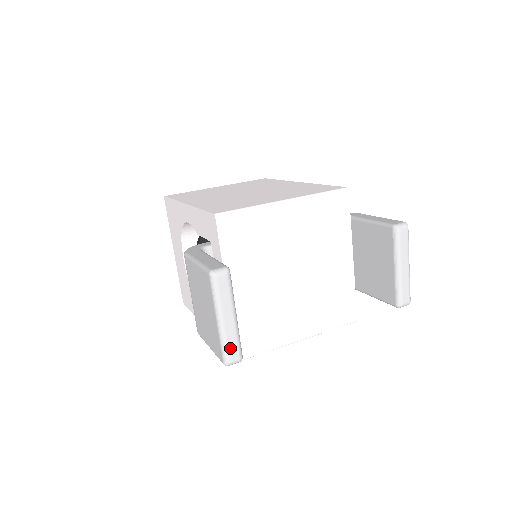
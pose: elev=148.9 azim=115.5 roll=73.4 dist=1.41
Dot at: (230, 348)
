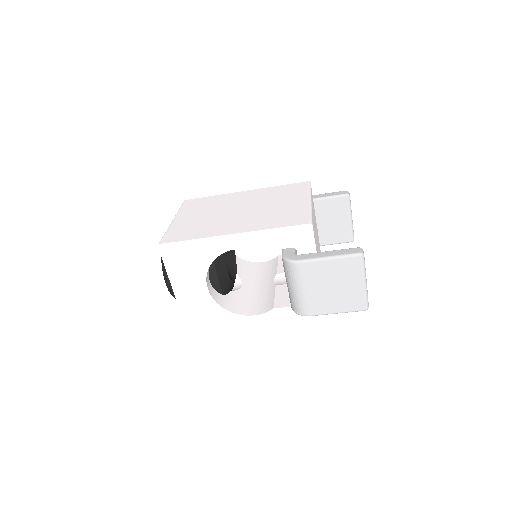
Dot at: occluded
